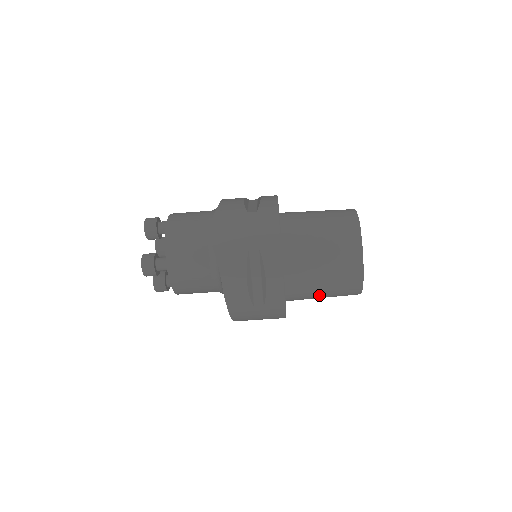
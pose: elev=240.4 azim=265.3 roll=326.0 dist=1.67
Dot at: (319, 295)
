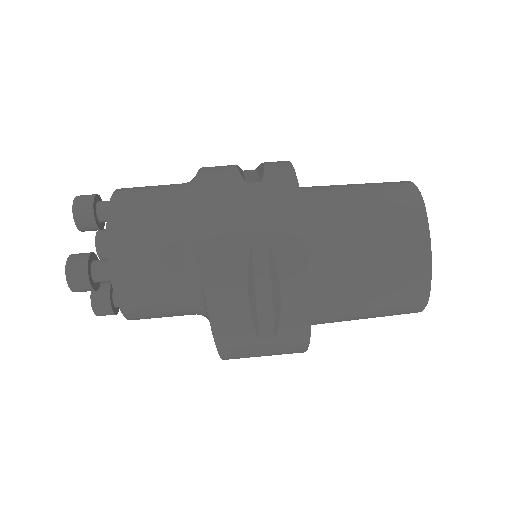
Dot at: (358, 316)
